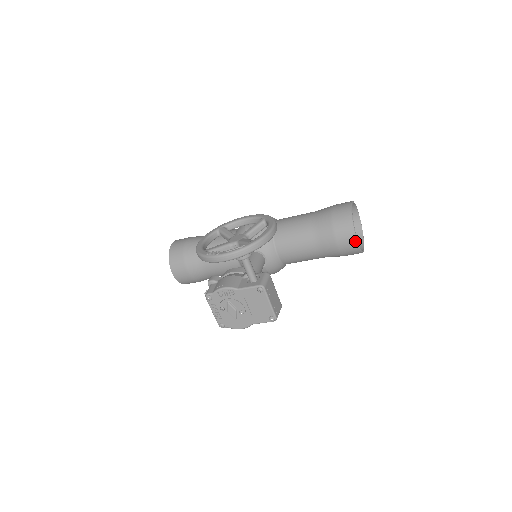
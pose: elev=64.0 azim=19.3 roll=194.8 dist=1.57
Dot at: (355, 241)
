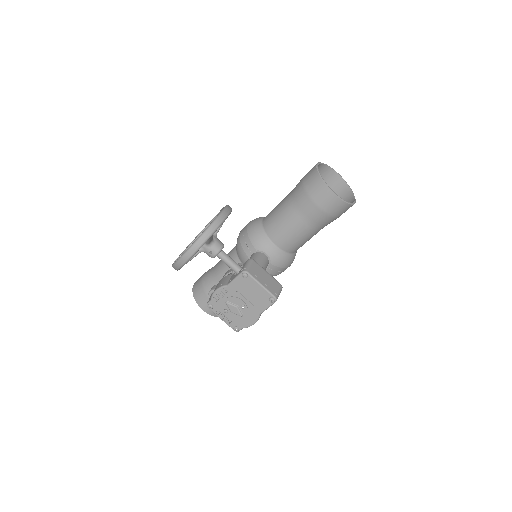
Dot at: (333, 195)
